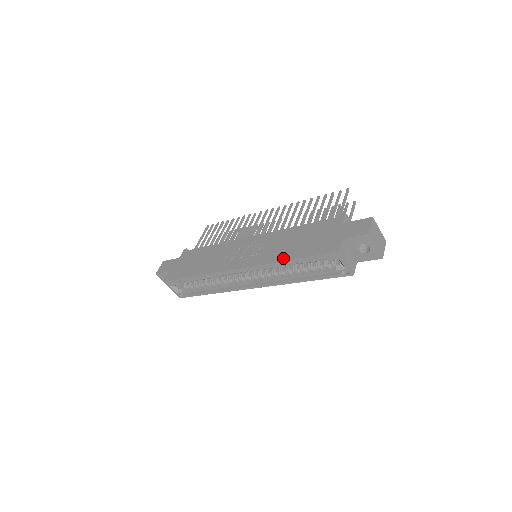
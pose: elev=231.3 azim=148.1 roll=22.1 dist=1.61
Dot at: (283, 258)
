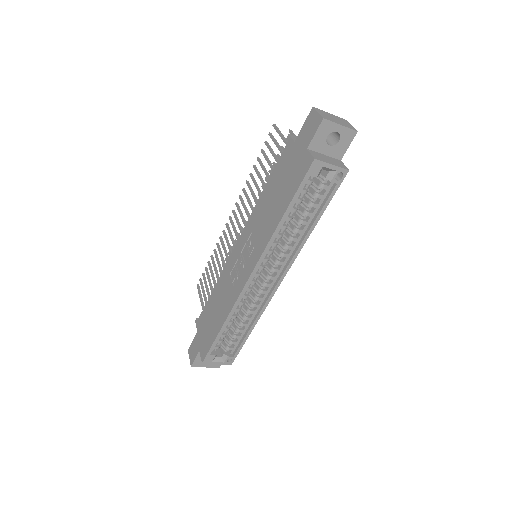
Dot at: (276, 222)
